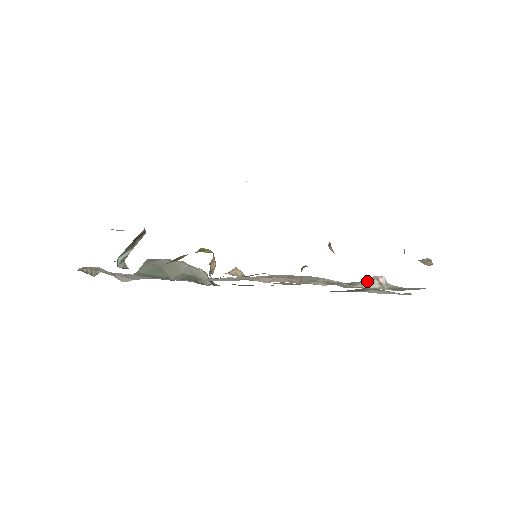
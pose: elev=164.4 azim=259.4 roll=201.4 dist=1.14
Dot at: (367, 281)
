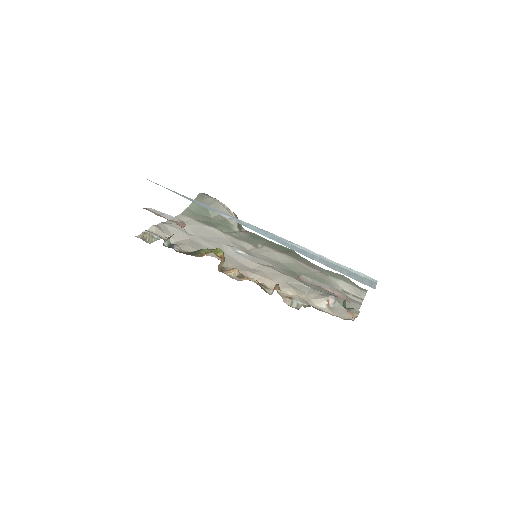
Dot at: (320, 300)
